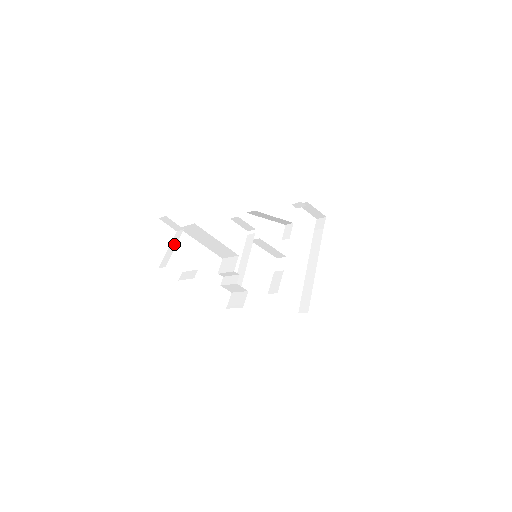
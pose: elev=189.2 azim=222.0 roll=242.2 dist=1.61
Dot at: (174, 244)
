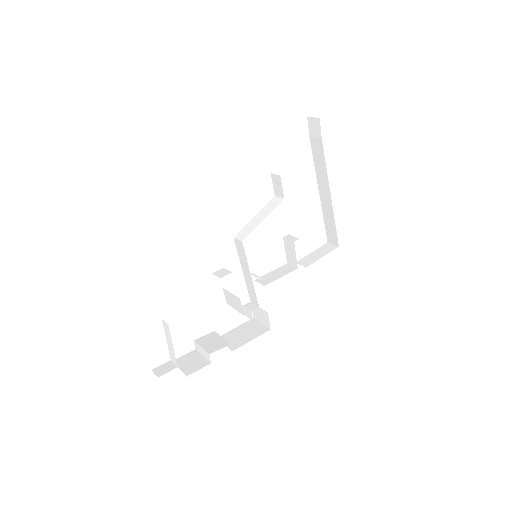
Dot at: (169, 340)
